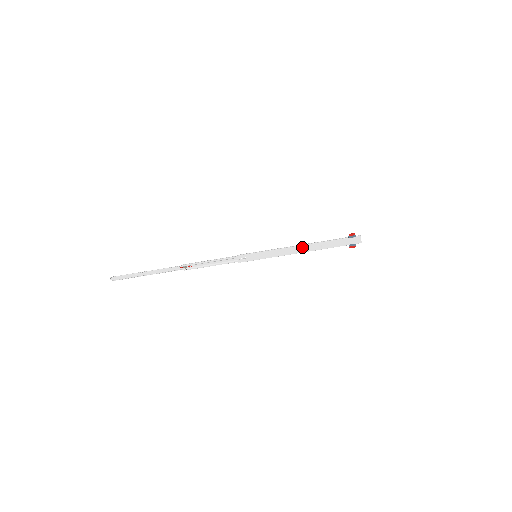
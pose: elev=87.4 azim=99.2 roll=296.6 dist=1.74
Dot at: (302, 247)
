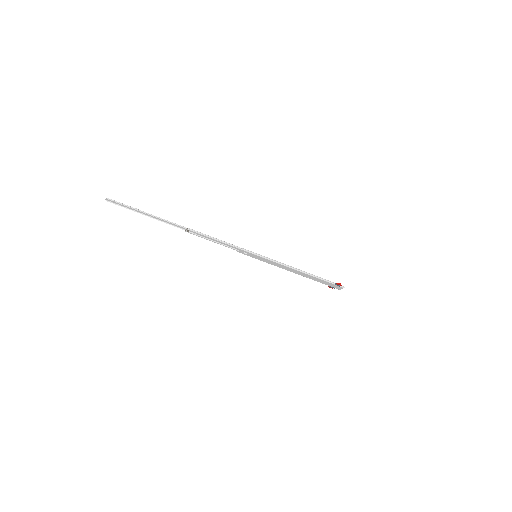
Dot at: (297, 271)
